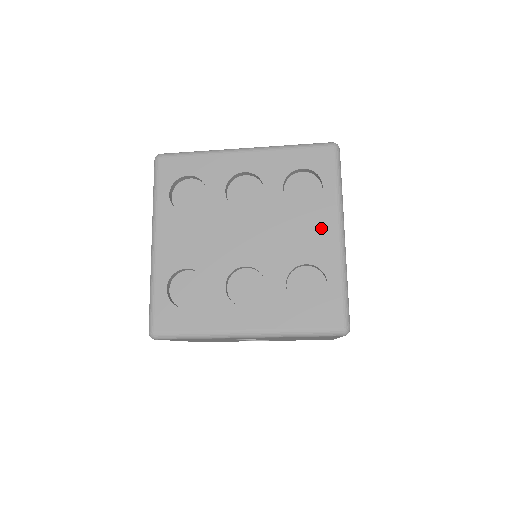
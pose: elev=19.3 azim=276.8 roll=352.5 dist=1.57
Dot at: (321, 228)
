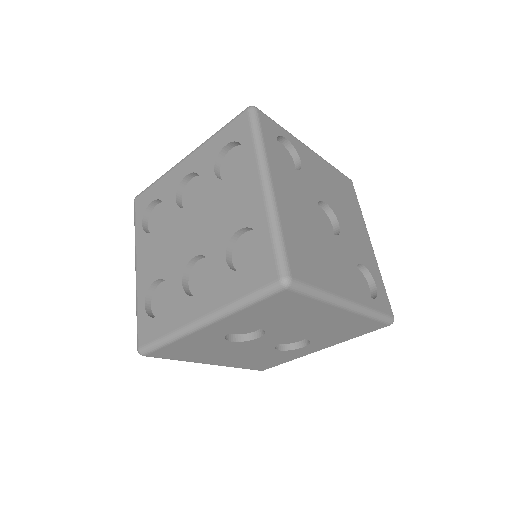
Dot at: (247, 188)
